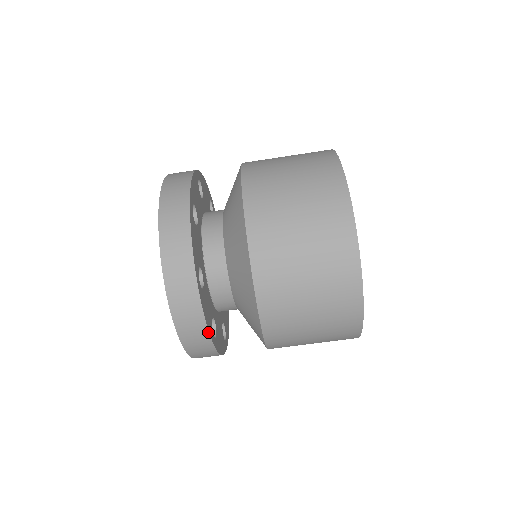
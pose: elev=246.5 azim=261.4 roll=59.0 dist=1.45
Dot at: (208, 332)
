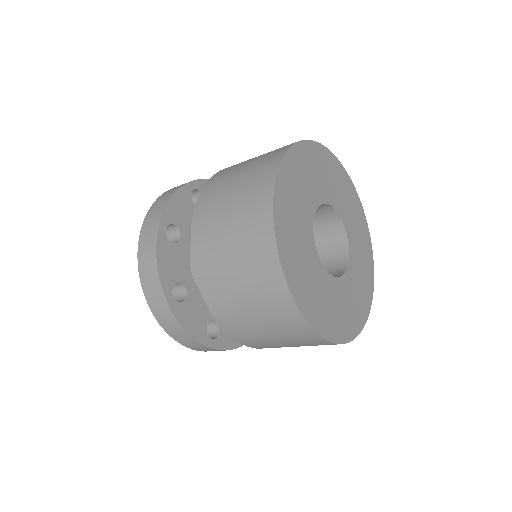
Dot at: occluded
